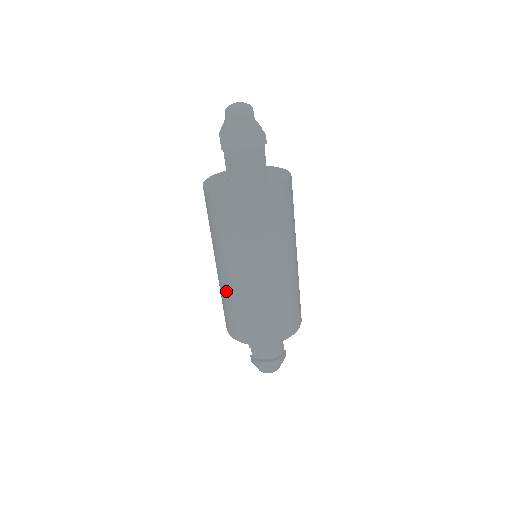
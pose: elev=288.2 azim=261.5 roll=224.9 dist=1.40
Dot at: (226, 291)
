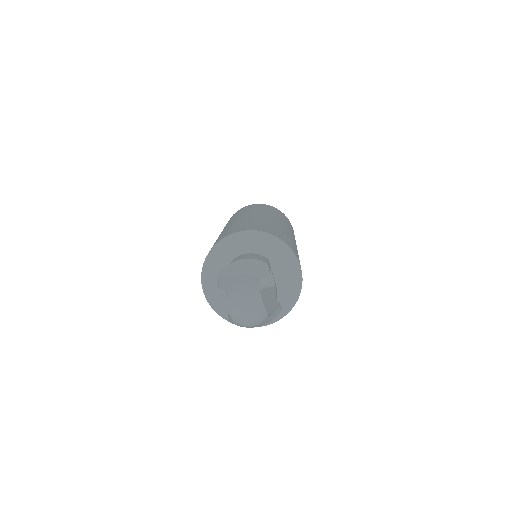
Dot at: occluded
